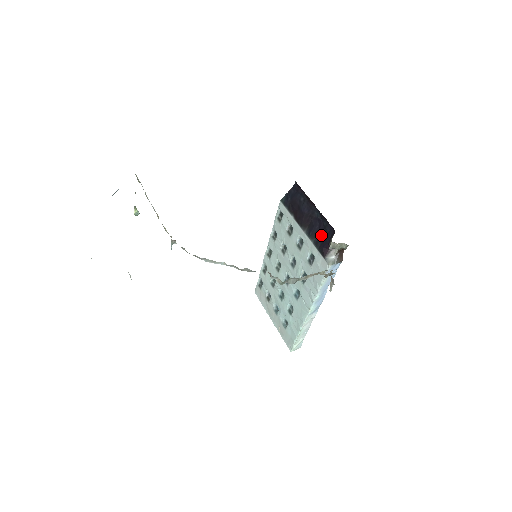
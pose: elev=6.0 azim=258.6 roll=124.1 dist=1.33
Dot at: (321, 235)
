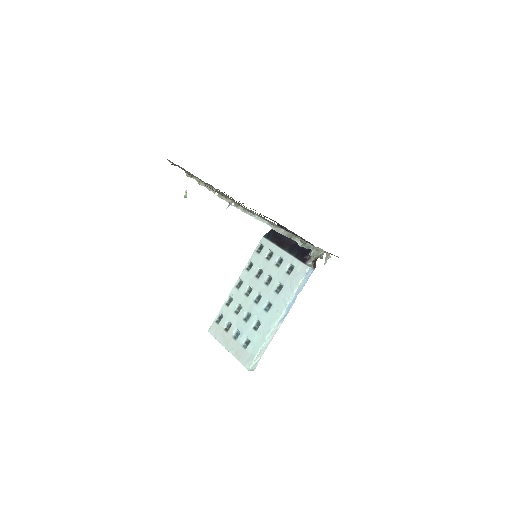
Dot at: (300, 251)
